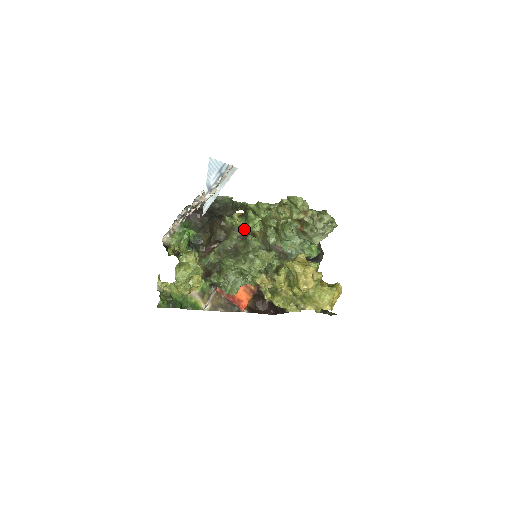
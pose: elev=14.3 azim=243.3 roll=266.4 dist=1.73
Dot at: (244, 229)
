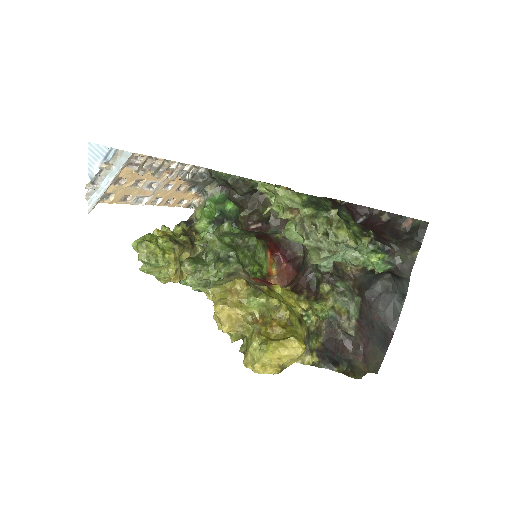
Dot at: occluded
